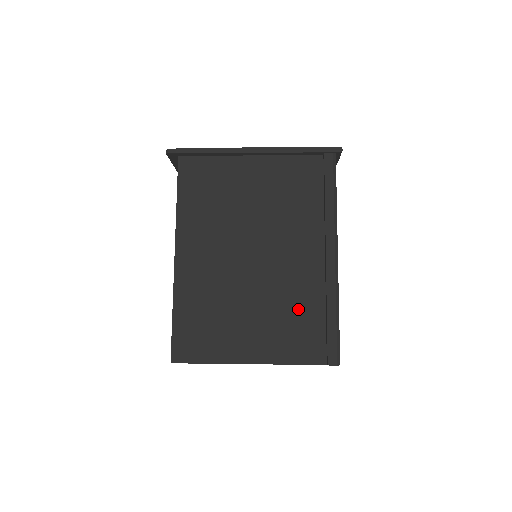
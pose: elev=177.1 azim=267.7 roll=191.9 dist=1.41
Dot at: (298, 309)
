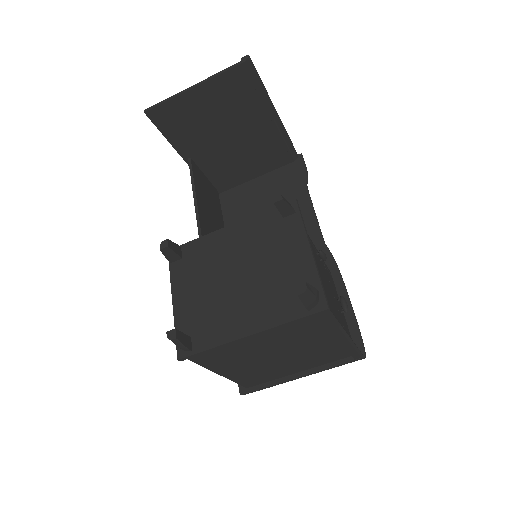
Dot at: (239, 99)
